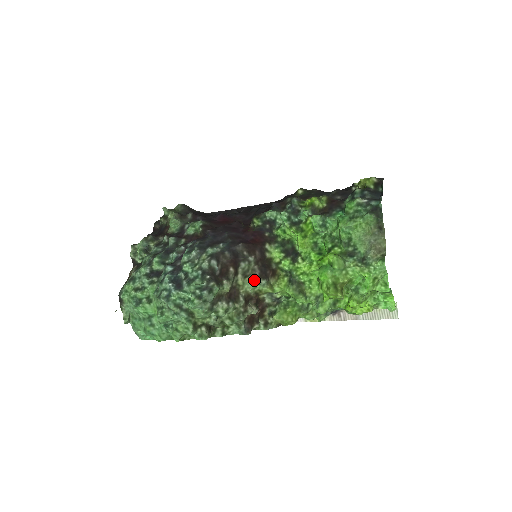
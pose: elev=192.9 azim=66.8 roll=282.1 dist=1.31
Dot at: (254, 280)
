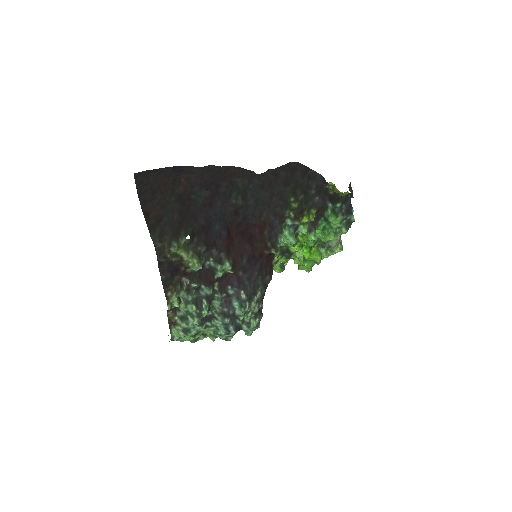
Dot at: occluded
